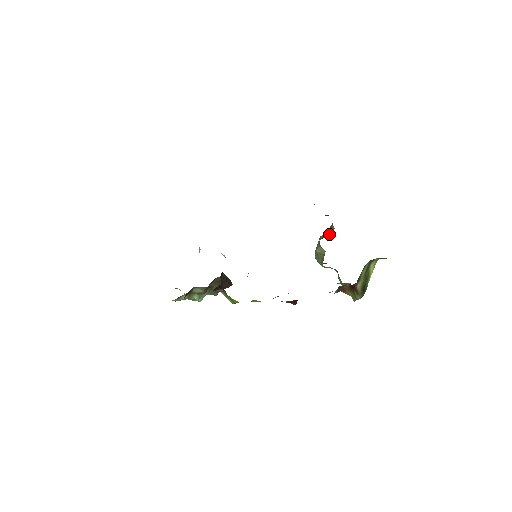
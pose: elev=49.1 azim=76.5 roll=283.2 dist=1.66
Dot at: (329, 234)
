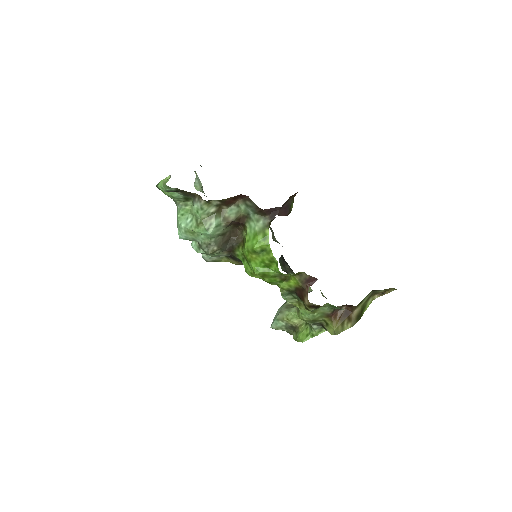
Dot at: occluded
